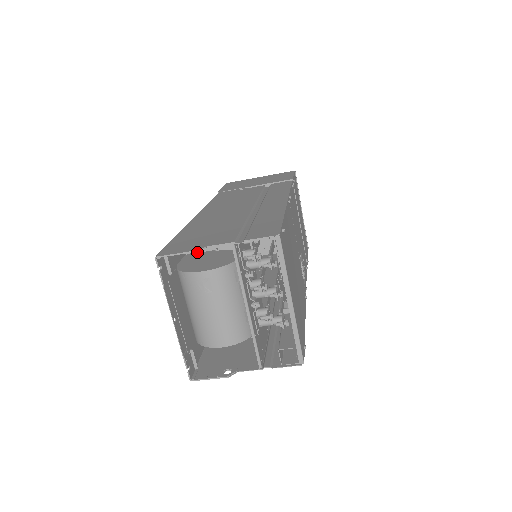
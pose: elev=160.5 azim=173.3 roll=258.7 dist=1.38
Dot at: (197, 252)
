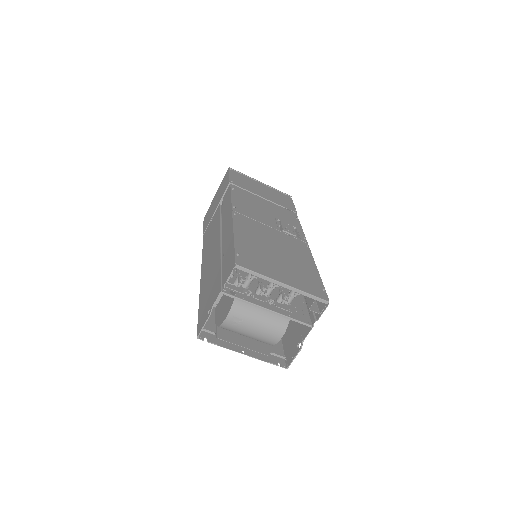
Dot at: (219, 301)
